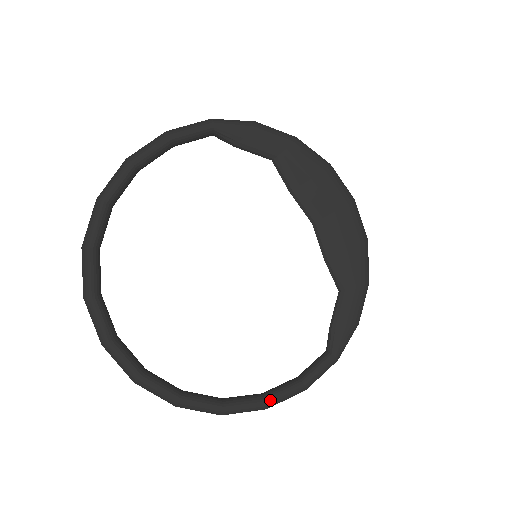
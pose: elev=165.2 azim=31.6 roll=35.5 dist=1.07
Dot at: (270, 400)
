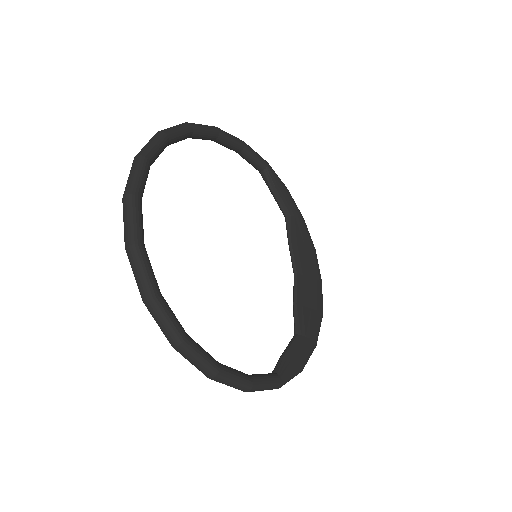
Dot at: (224, 369)
